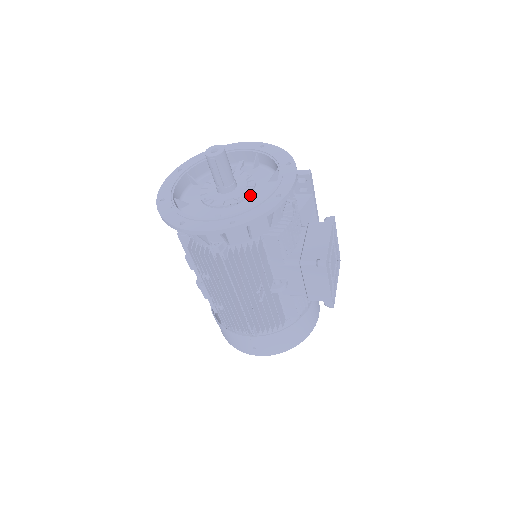
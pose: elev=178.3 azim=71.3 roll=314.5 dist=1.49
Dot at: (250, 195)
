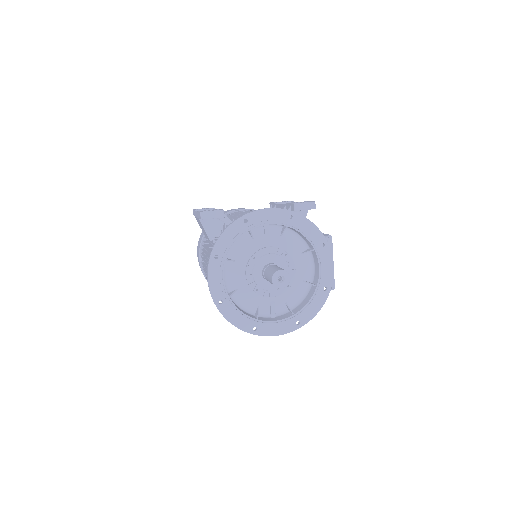
Dot at: (294, 278)
